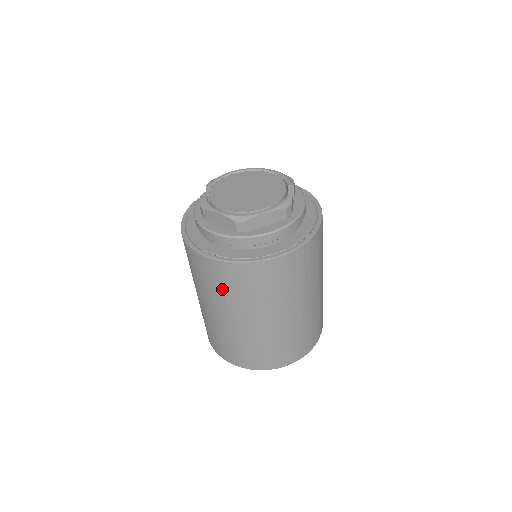
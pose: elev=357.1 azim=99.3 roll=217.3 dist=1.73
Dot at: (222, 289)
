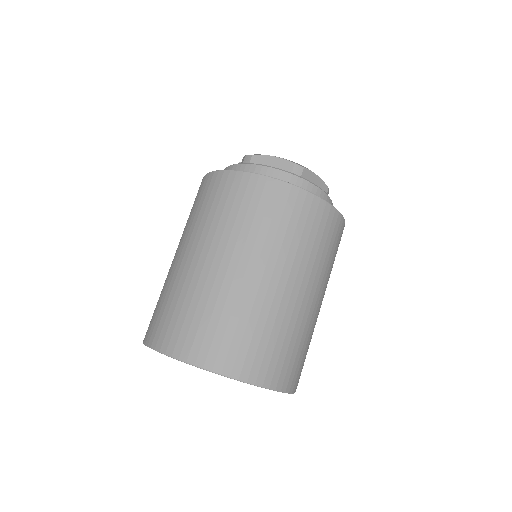
Dot at: (260, 220)
